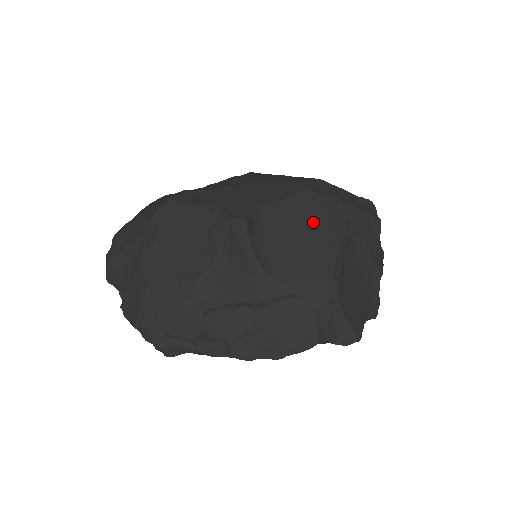
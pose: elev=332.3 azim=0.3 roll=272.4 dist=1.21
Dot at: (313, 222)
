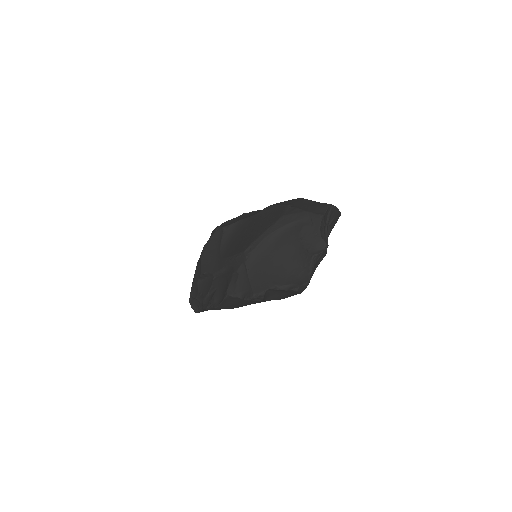
Dot at: (261, 223)
